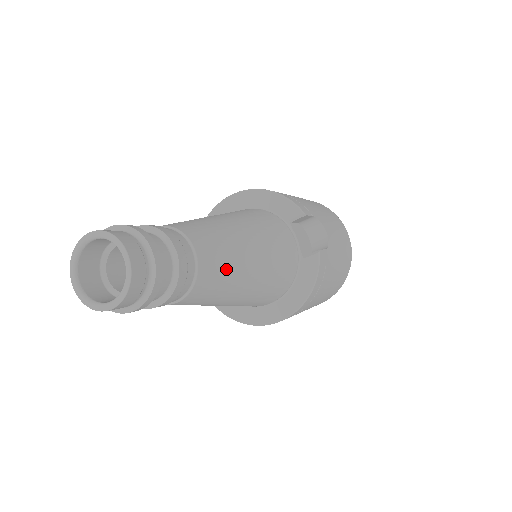
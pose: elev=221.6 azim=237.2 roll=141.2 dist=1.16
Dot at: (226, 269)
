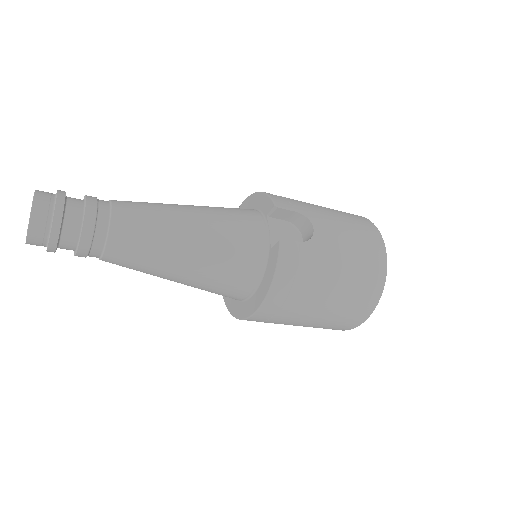
Dot at: (147, 235)
